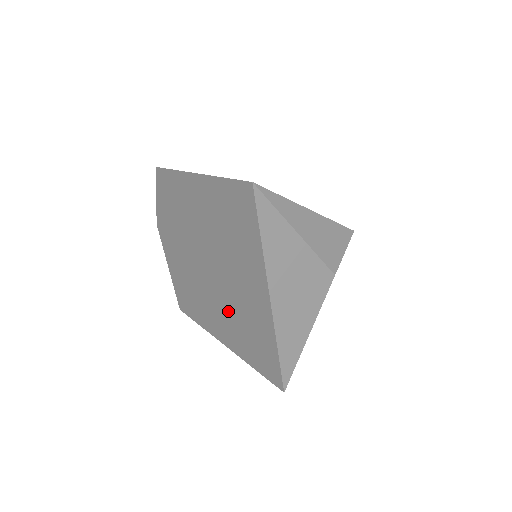
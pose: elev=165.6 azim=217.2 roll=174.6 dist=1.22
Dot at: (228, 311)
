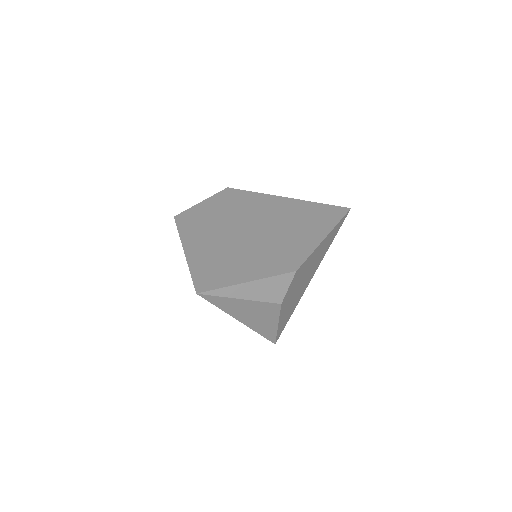
Dot at: occluded
